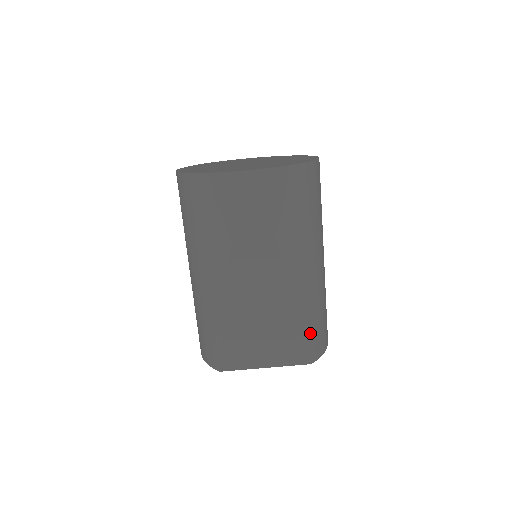
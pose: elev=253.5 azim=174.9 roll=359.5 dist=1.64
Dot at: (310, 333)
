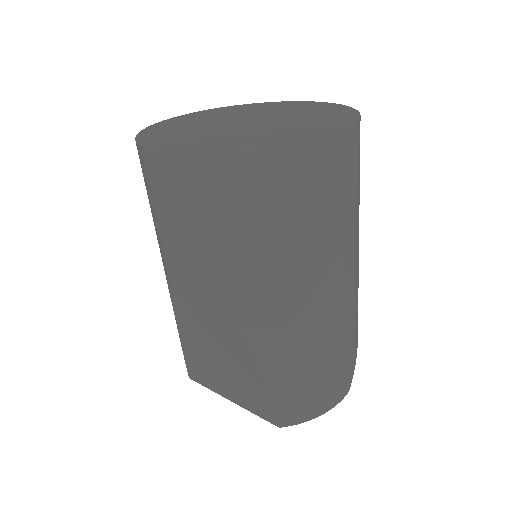
Dot at: (277, 392)
